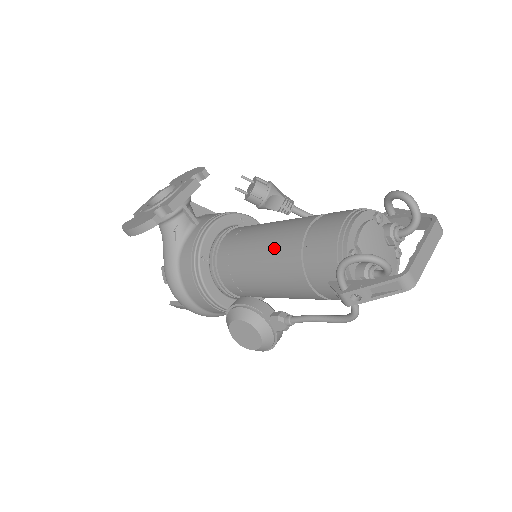
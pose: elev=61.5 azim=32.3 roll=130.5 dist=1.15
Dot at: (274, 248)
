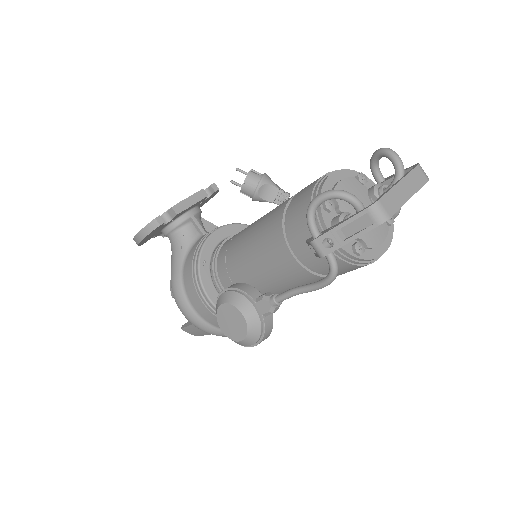
Dot at: (261, 227)
